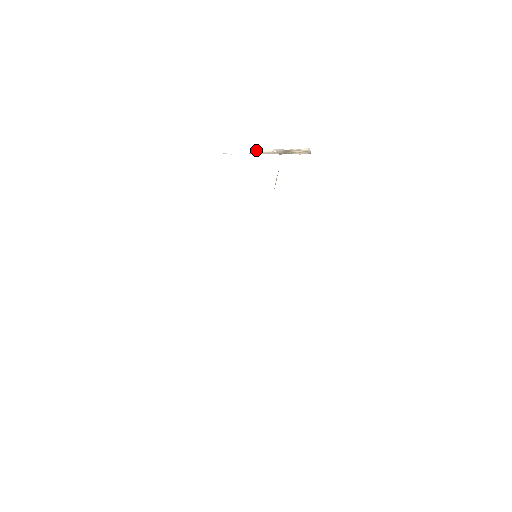
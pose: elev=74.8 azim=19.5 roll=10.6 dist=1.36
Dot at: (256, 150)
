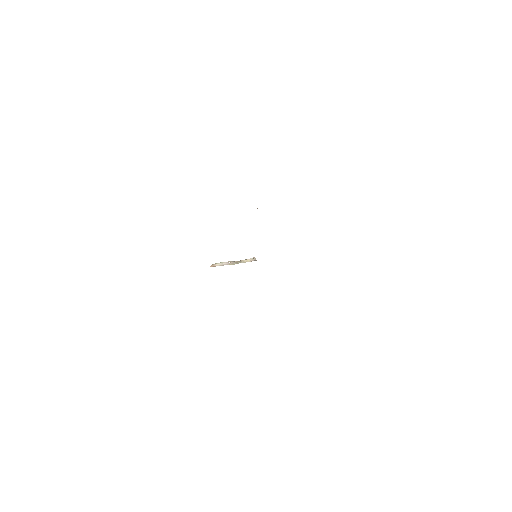
Dot at: (214, 264)
